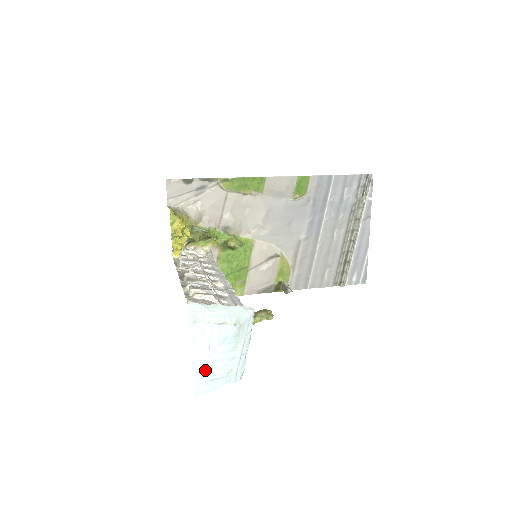
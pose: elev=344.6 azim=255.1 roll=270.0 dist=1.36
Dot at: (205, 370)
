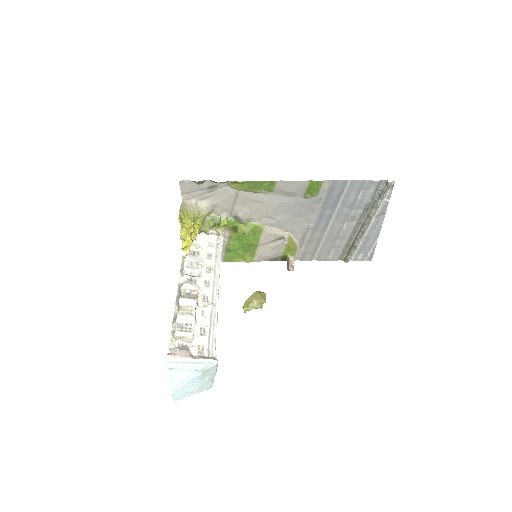
Dot at: (180, 392)
